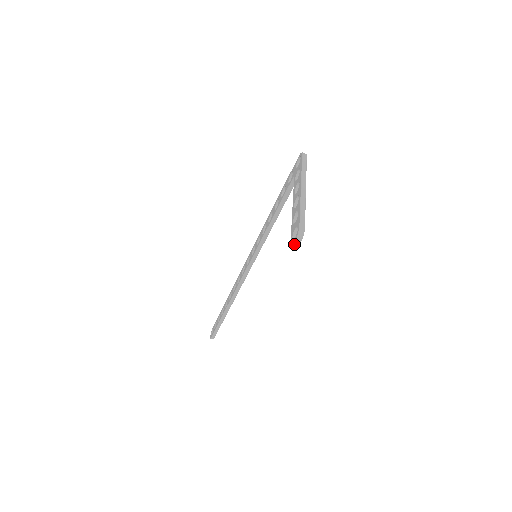
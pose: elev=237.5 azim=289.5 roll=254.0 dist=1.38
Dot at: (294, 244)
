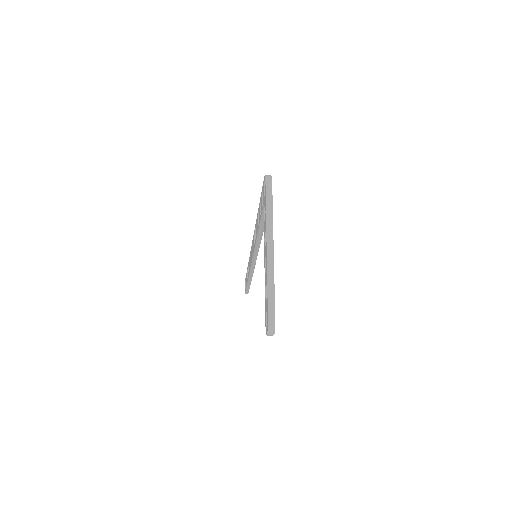
Dot at: (268, 335)
